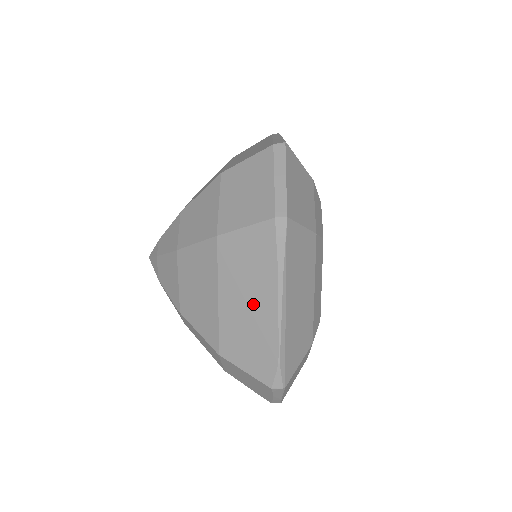
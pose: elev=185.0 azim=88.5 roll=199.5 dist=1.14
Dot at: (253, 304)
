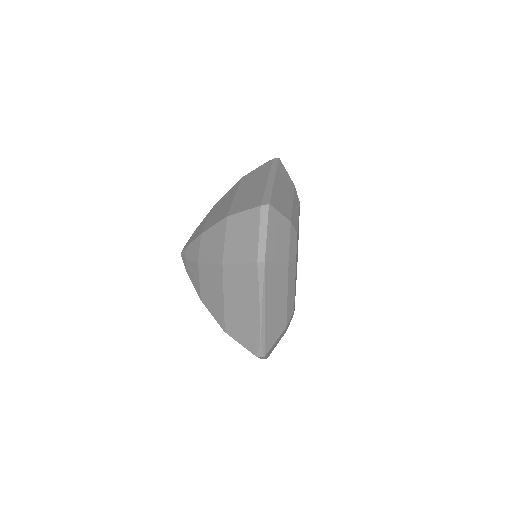
Dot at: (245, 308)
